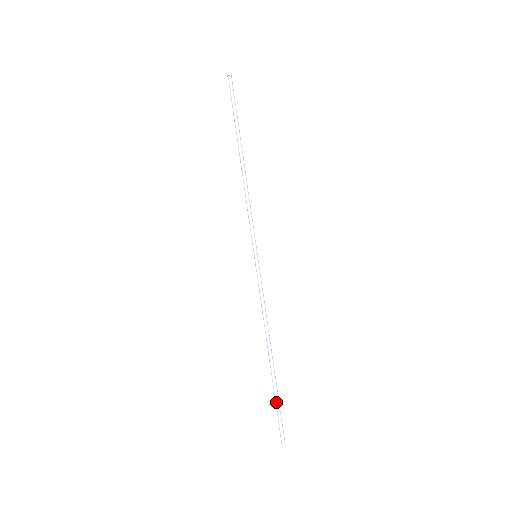
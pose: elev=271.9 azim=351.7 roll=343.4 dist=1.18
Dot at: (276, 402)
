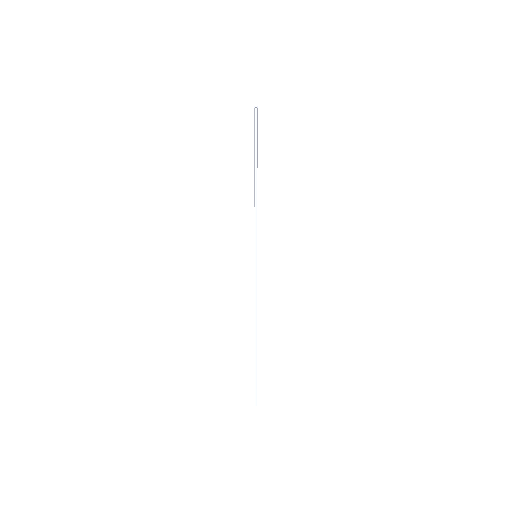
Dot at: occluded
